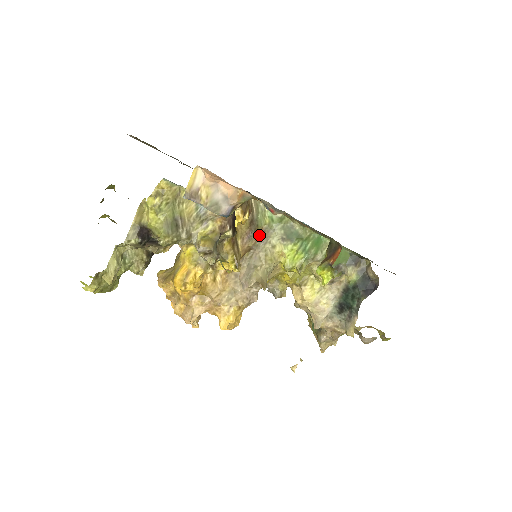
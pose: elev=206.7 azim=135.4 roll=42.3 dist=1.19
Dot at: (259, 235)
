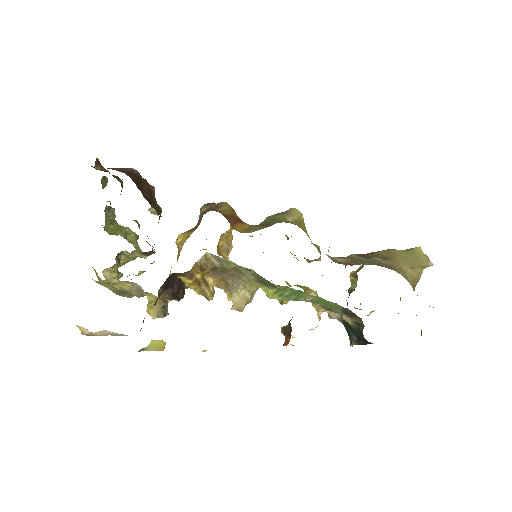
Dot at: (231, 272)
